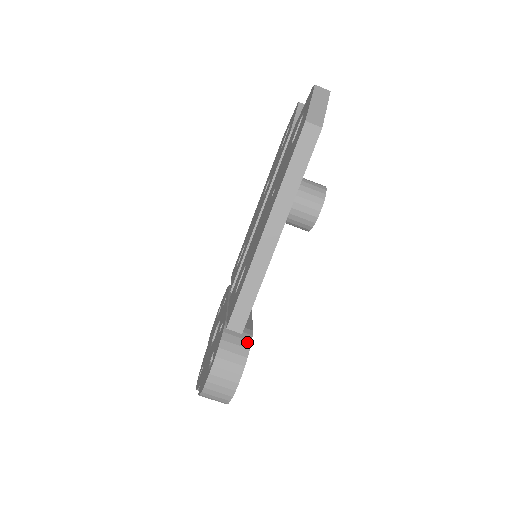
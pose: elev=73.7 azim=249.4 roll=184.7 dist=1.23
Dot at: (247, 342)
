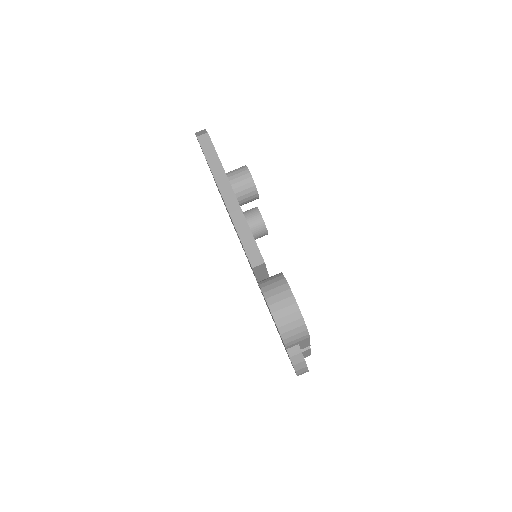
Dot at: (279, 275)
